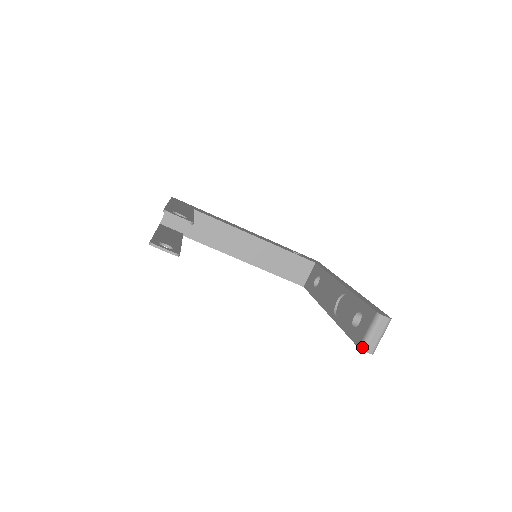
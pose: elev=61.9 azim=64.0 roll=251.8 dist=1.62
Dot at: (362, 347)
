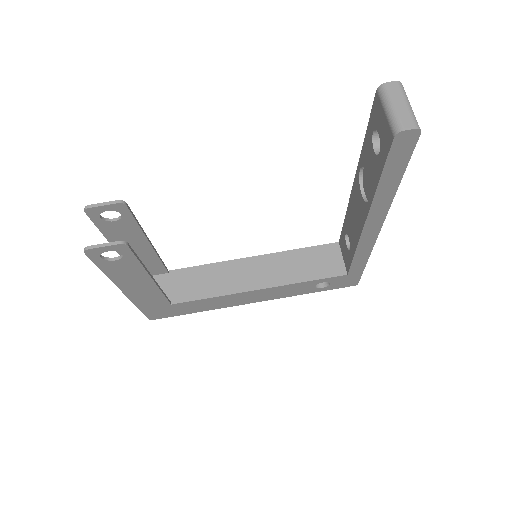
Dot at: (396, 130)
